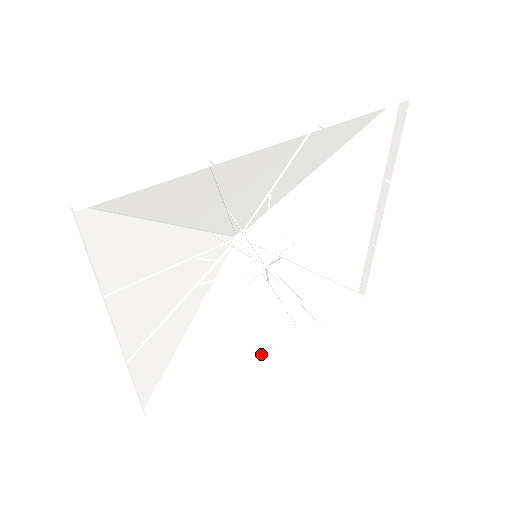
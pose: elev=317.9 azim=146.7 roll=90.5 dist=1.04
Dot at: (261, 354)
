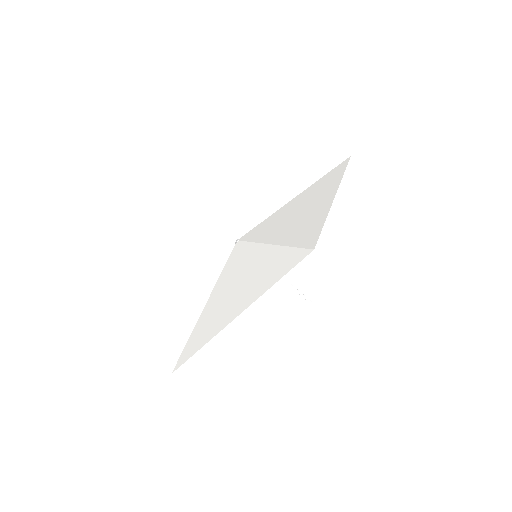
Dot at: occluded
